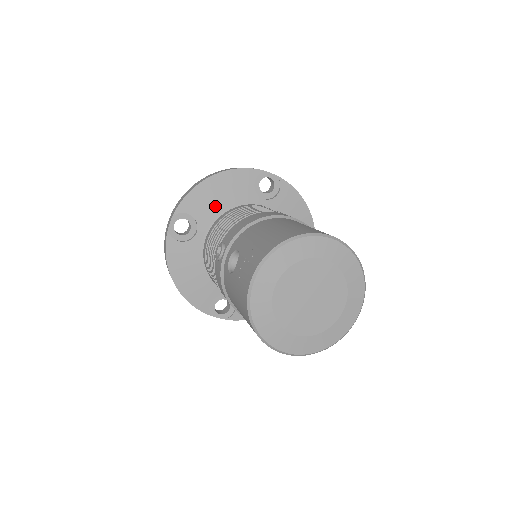
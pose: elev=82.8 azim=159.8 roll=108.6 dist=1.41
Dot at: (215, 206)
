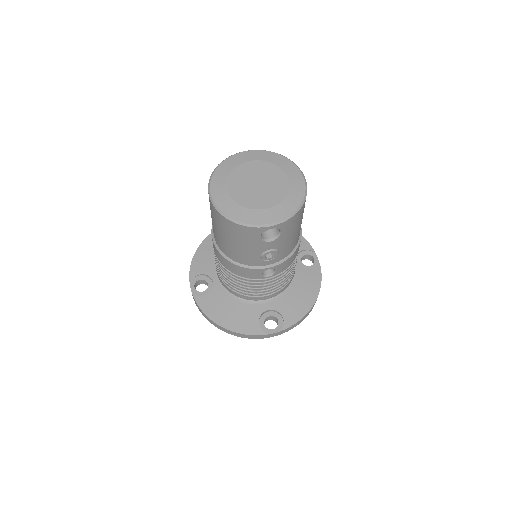
Dot at: occluded
